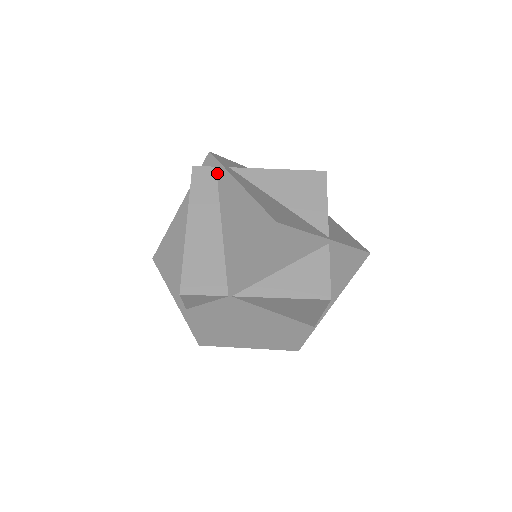
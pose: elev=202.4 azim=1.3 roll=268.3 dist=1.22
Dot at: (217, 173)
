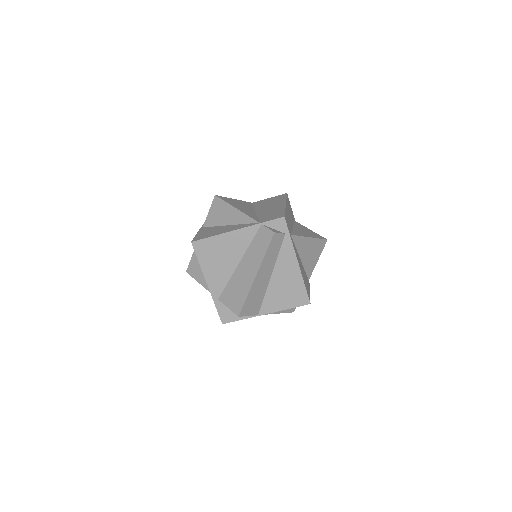
Dot at: (284, 239)
